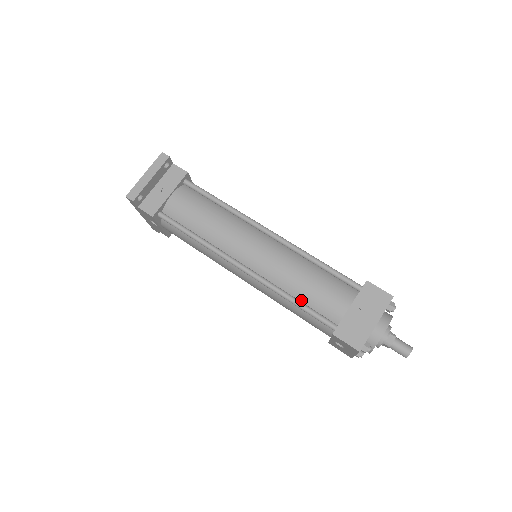
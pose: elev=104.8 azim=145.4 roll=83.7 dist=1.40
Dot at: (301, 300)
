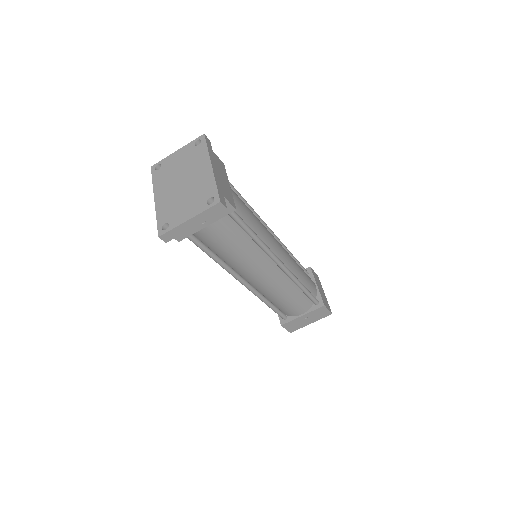
Dot at: (274, 303)
